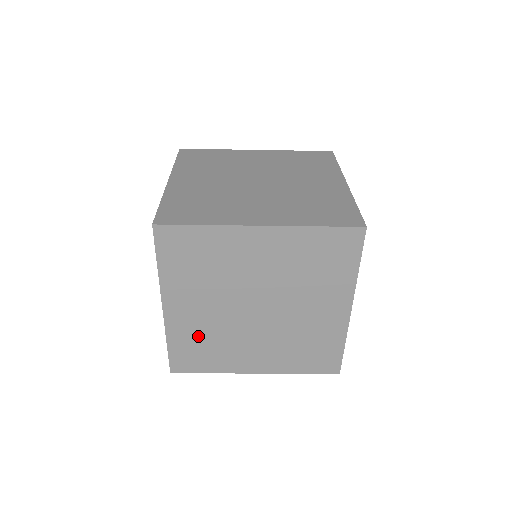
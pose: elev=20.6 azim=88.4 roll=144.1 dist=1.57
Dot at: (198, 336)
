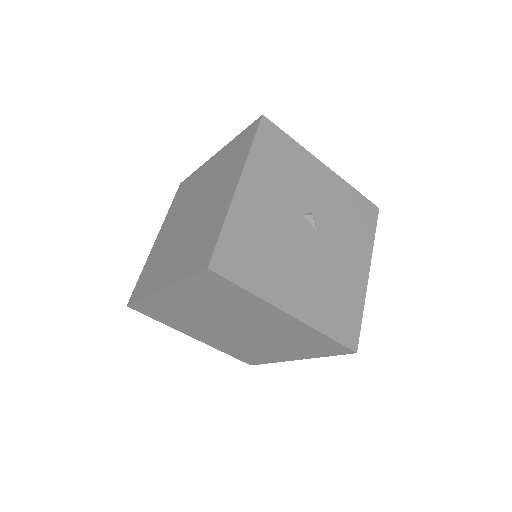
Dot at: (232, 347)
